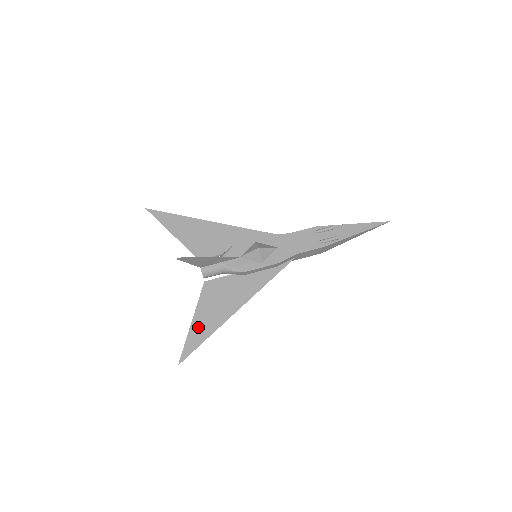
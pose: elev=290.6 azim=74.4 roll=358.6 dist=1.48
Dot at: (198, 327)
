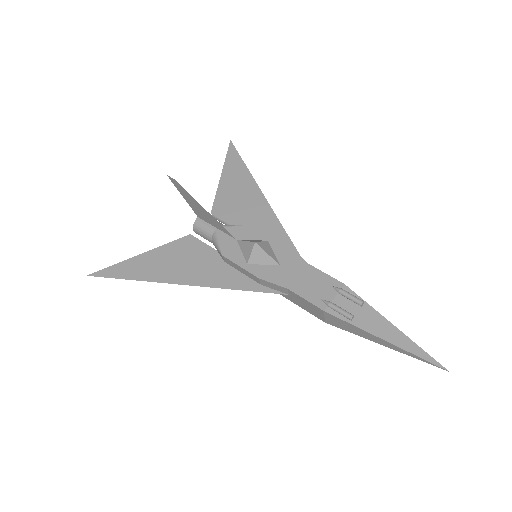
Dot at: (137, 263)
